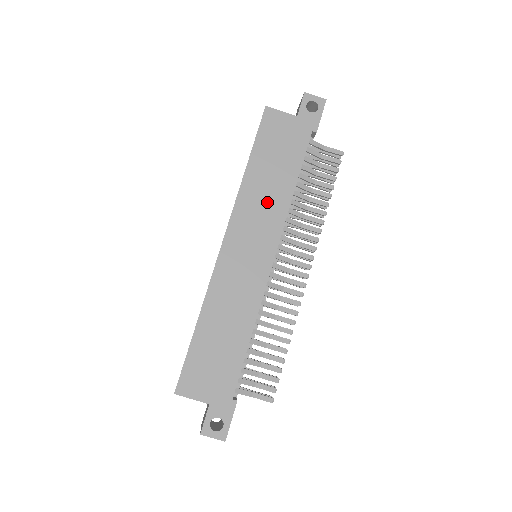
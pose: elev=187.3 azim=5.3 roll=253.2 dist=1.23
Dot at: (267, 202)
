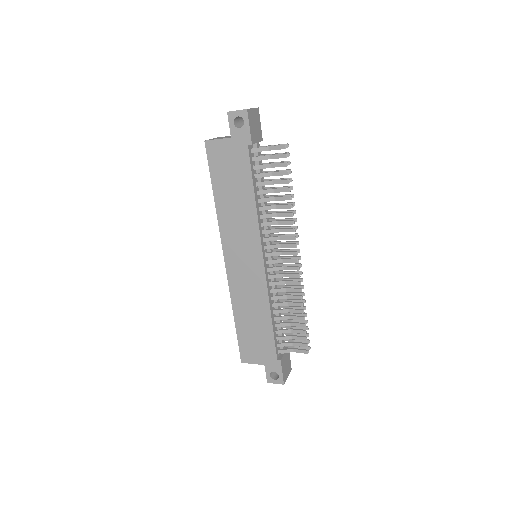
Dot at: (240, 220)
